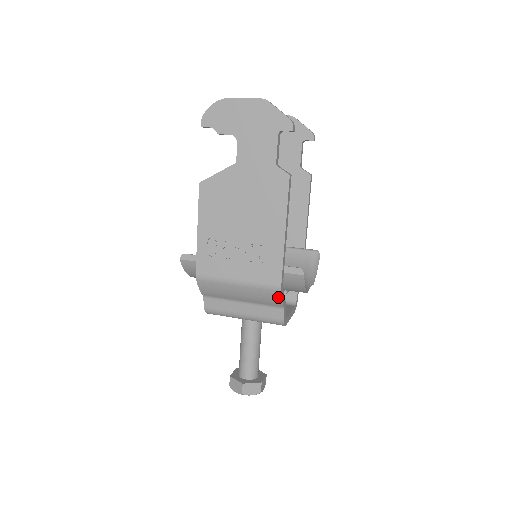
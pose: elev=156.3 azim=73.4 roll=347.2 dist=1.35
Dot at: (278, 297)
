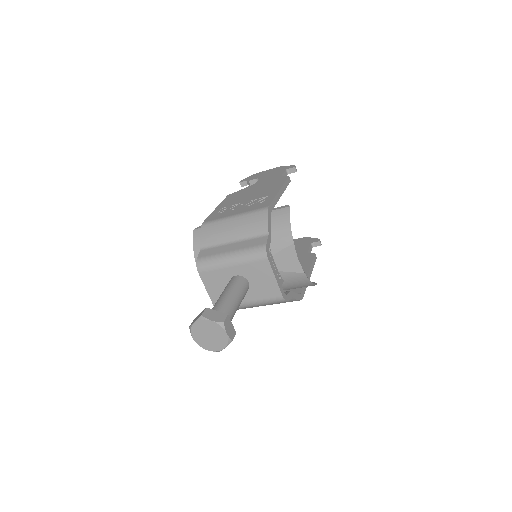
Dot at: (265, 217)
